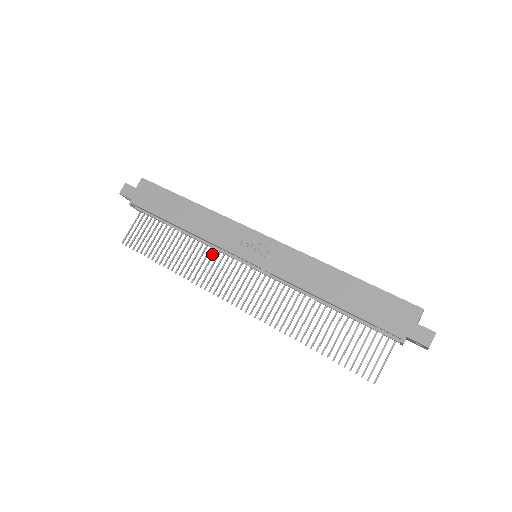
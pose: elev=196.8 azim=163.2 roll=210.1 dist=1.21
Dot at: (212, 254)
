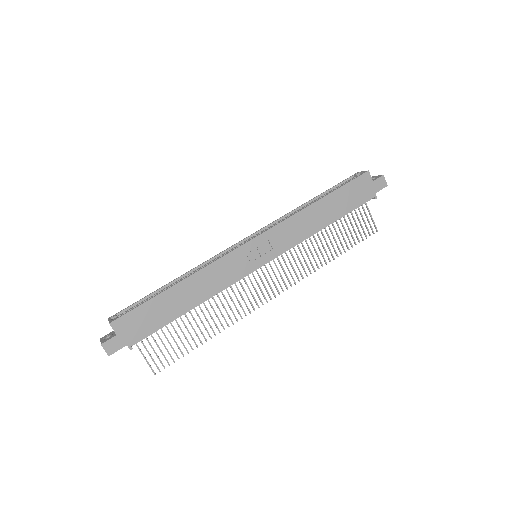
Dot at: (227, 292)
